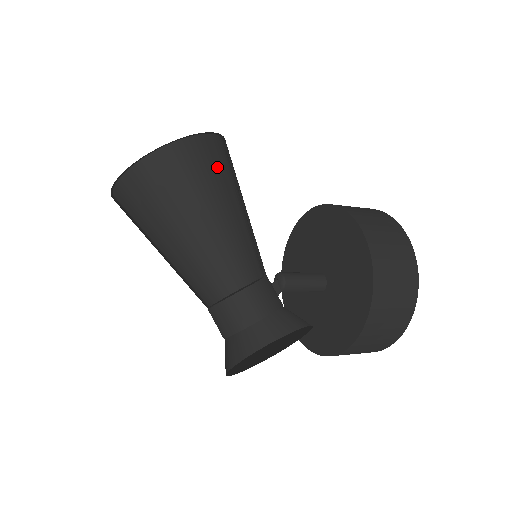
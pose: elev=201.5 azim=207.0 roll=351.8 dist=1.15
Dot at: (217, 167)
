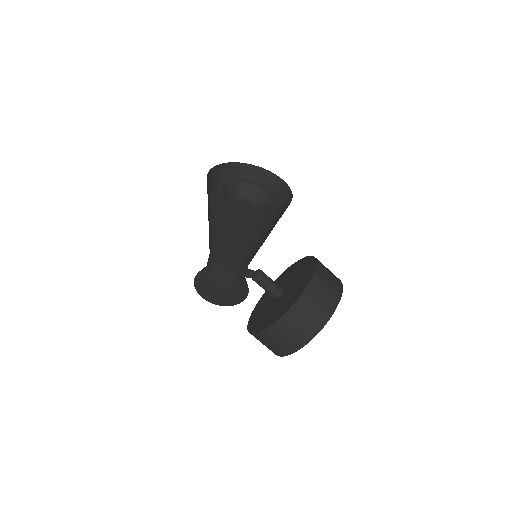
Dot at: (245, 225)
